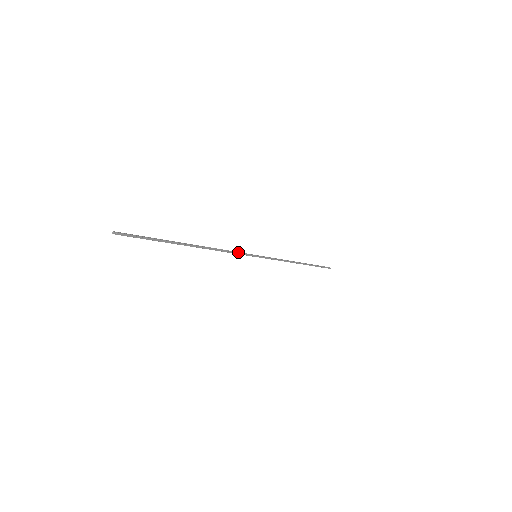
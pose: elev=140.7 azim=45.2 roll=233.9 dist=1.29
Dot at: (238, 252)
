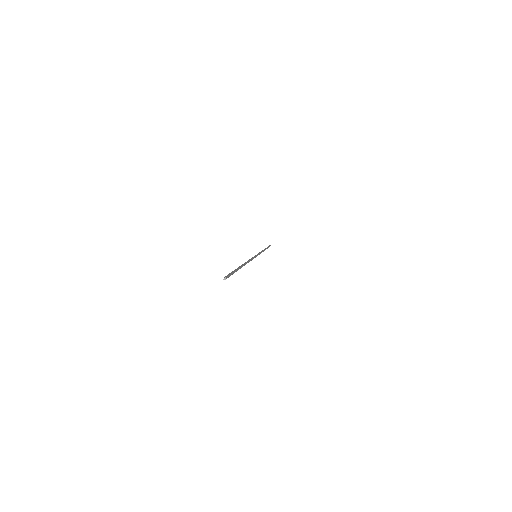
Dot at: occluded
